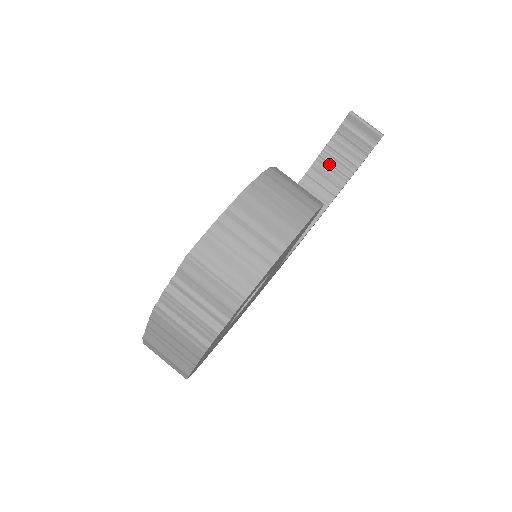
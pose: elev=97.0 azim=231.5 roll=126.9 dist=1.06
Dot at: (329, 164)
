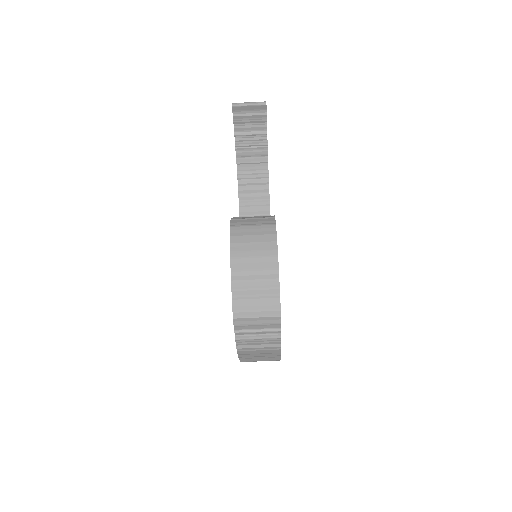
Dot at: (246, 146)
